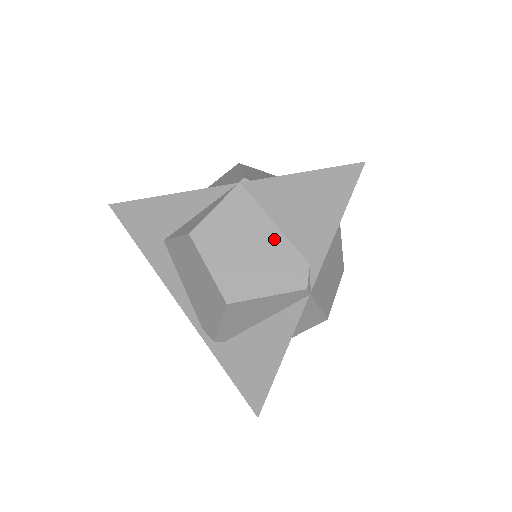
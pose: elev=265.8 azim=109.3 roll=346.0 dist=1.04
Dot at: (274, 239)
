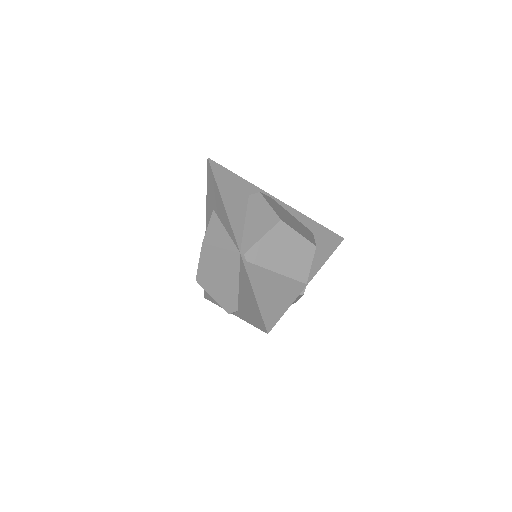
Dot at: (233, 287)
